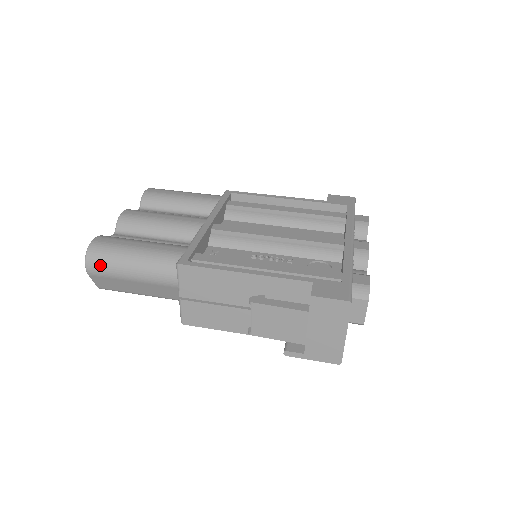
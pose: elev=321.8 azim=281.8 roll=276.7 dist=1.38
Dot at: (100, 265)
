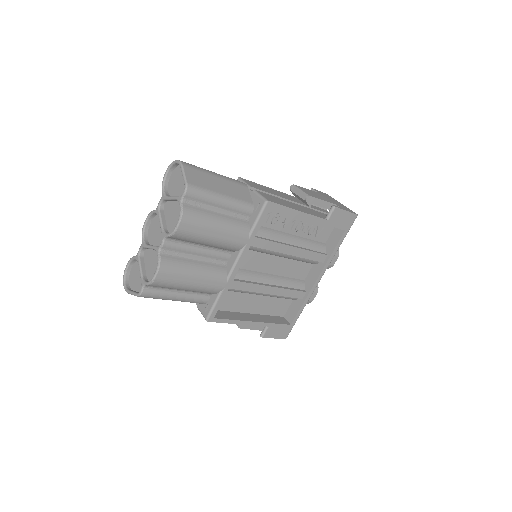
Dot at: (190, 164)
